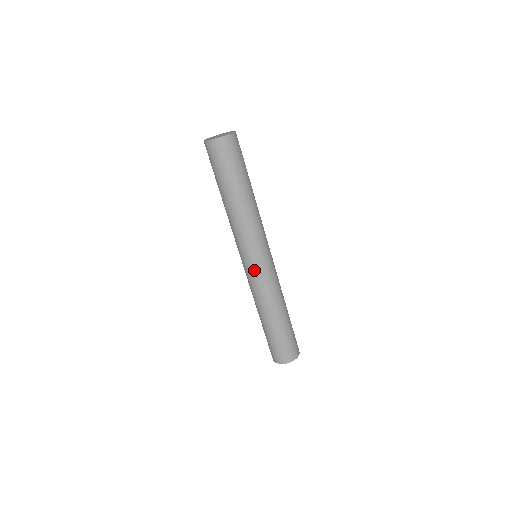
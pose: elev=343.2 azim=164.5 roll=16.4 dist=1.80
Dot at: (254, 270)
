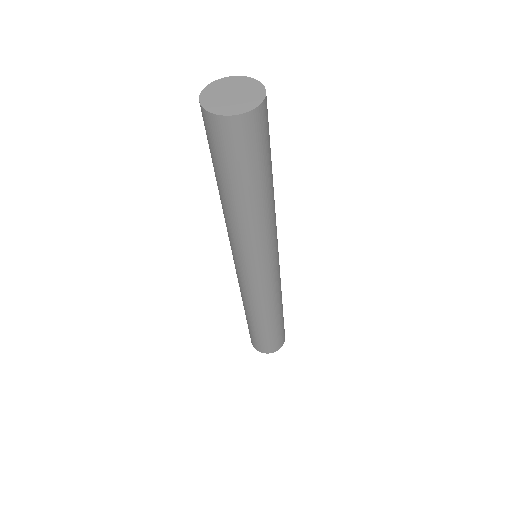
Dot at: (252, 281)
